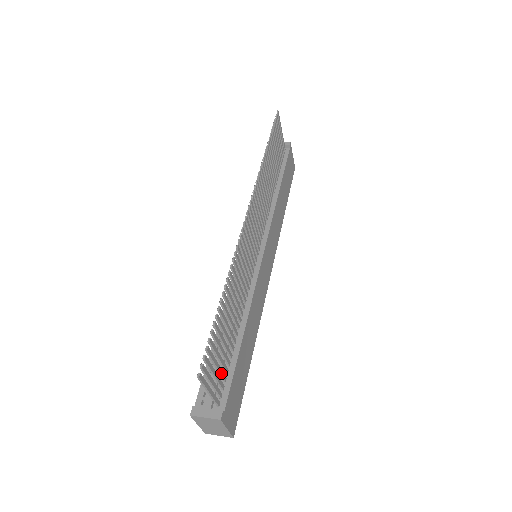
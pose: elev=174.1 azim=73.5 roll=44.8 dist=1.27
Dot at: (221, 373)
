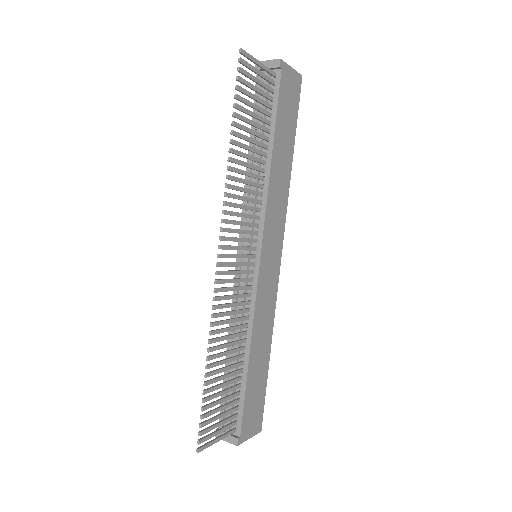
Dot at: (229, 413)
